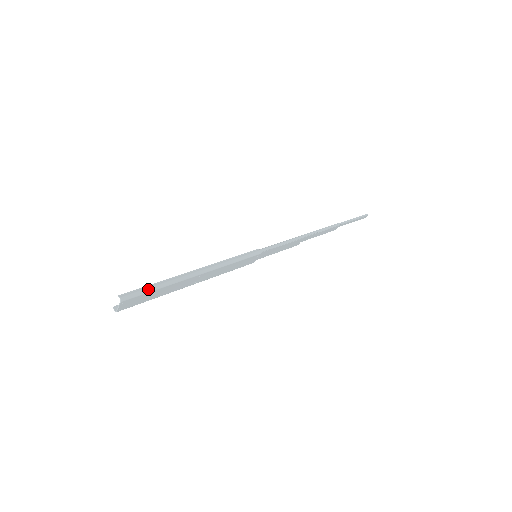
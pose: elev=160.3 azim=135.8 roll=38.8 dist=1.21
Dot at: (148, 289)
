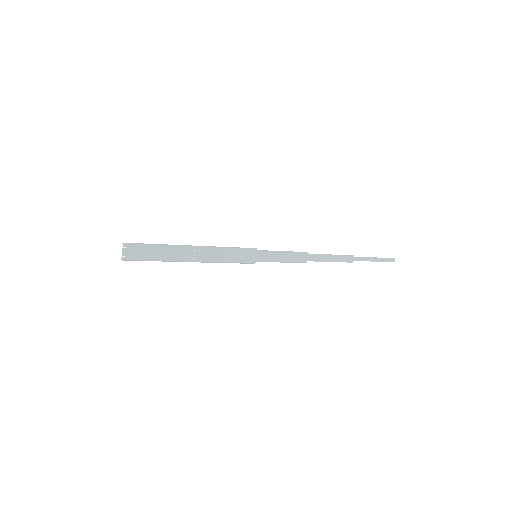
Dot at: (147, 244)
